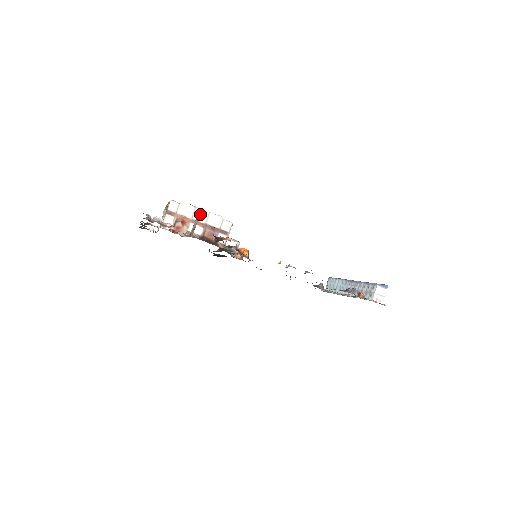
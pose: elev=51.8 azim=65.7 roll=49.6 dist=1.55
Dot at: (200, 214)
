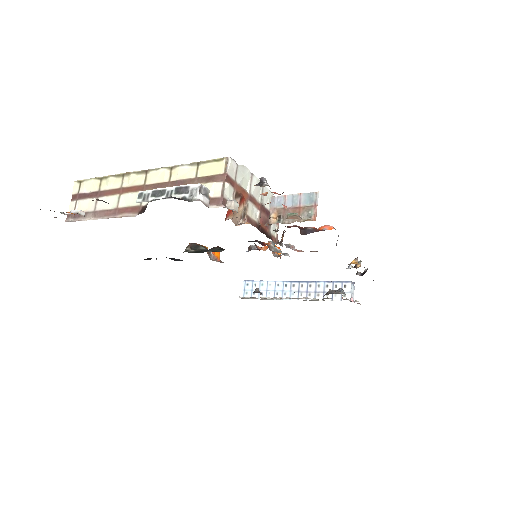
Dot at: (256, 187)
